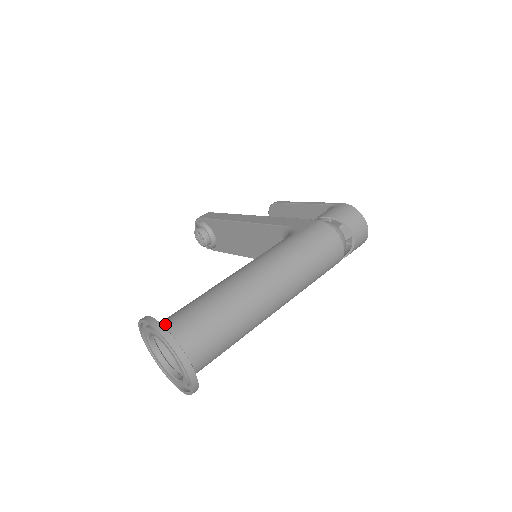
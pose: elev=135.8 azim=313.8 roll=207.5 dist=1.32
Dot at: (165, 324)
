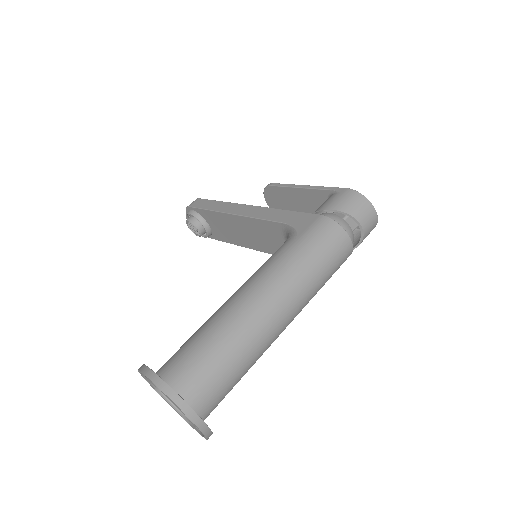
Dot at: (166, 372)
